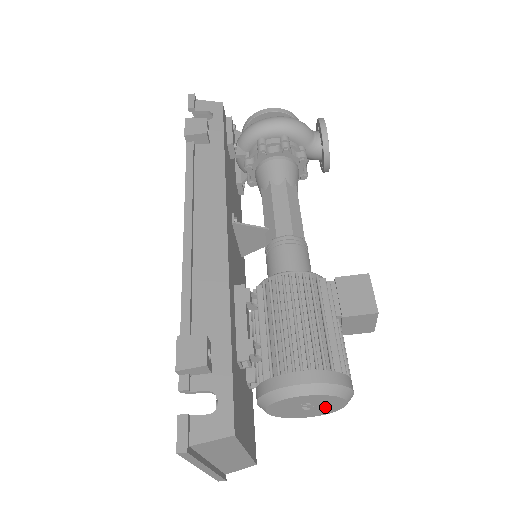
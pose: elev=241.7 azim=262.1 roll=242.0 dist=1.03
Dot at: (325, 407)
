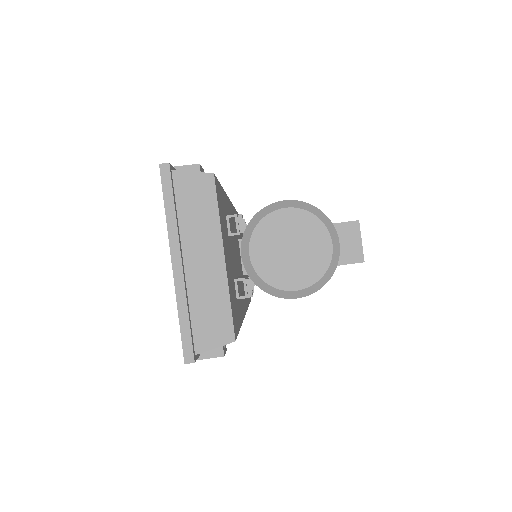
Dot at: (311, 254)
